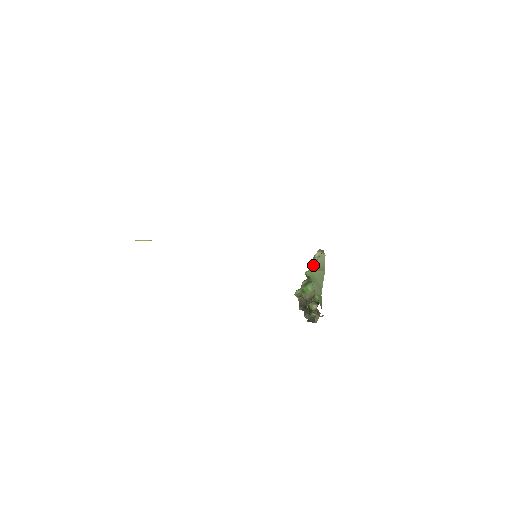
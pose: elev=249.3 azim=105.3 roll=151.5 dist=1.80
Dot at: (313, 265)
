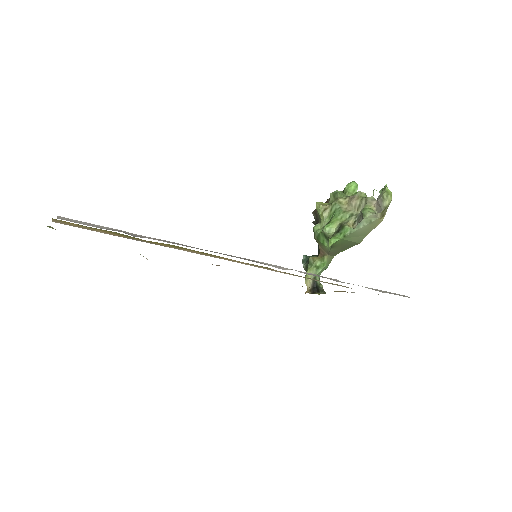
Dot at: (350, 232)
